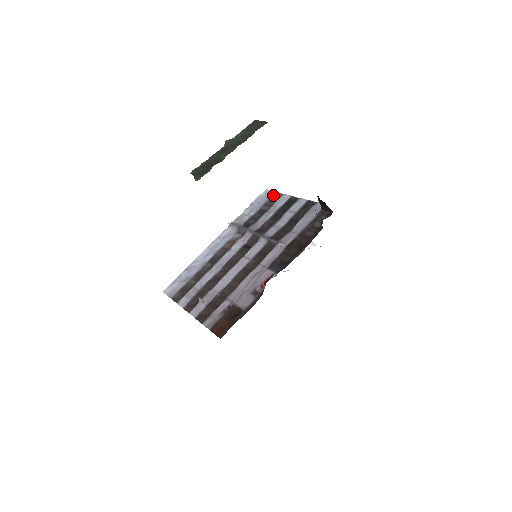
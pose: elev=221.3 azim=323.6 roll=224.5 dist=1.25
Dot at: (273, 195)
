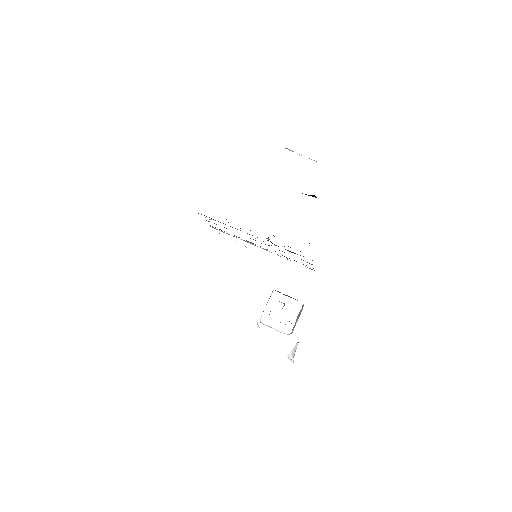
Dot at: occluded
